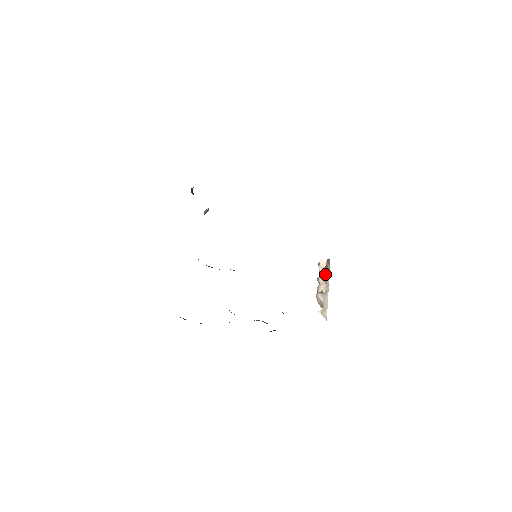
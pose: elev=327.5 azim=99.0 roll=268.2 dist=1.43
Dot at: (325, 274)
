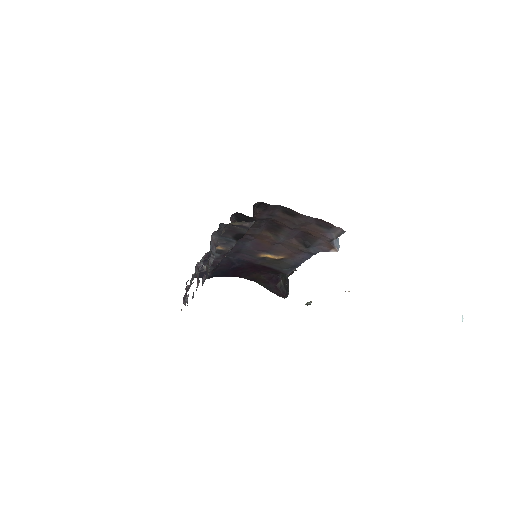
Dot at: occluded
